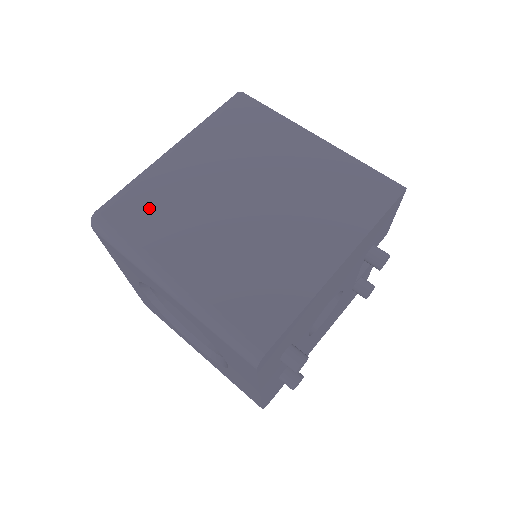
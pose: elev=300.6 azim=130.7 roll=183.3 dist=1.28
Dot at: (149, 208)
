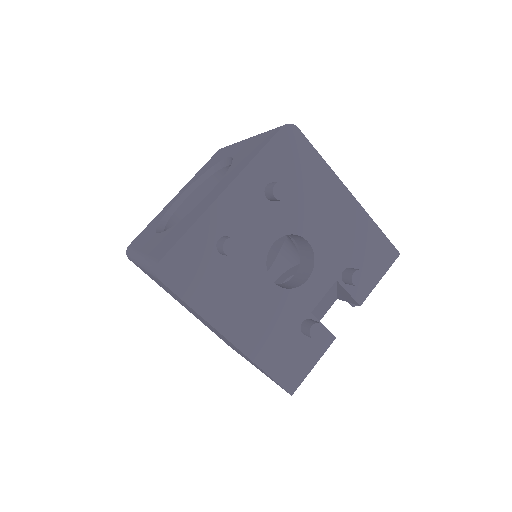
Dot at: occluded
